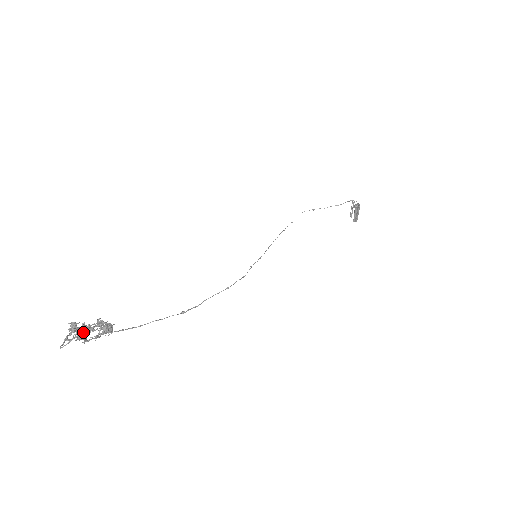
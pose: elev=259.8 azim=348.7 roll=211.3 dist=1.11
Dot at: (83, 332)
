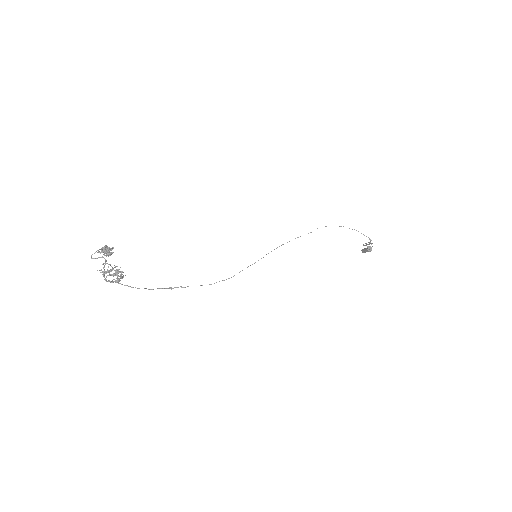
Dot at: (105, 272)
